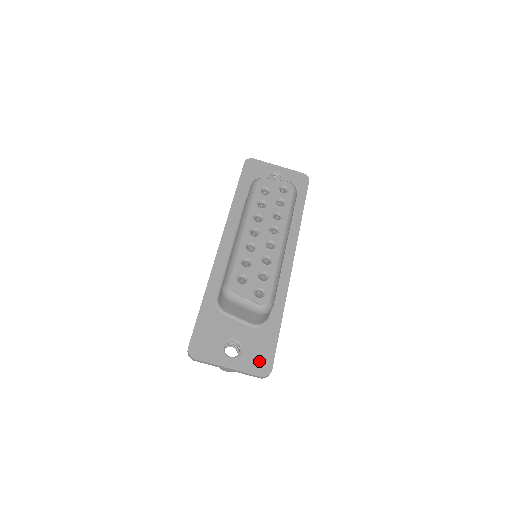
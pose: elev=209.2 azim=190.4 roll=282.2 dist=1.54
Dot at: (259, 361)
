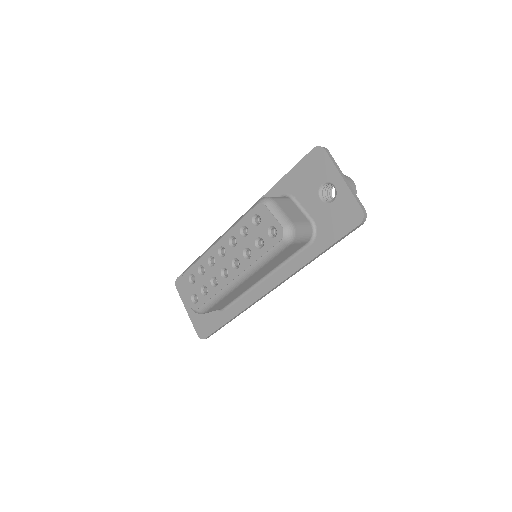
Dot at: (202, 326)
